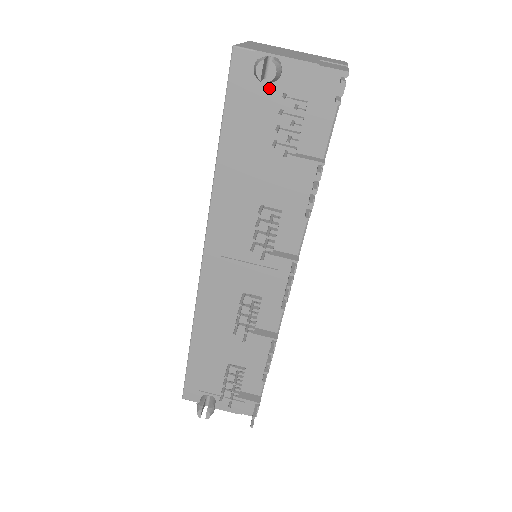
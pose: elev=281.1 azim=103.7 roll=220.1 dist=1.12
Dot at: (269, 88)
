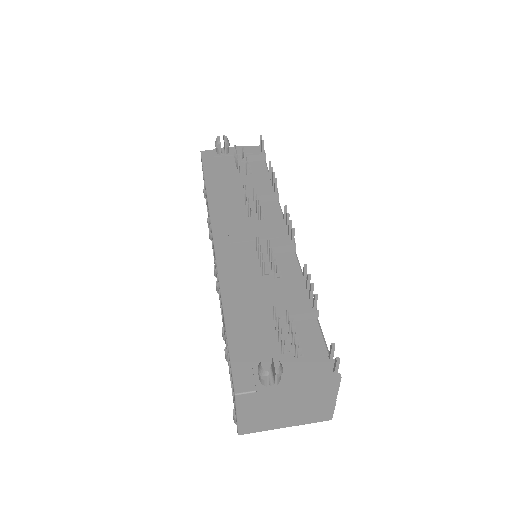
Dot at: (225, 157)
